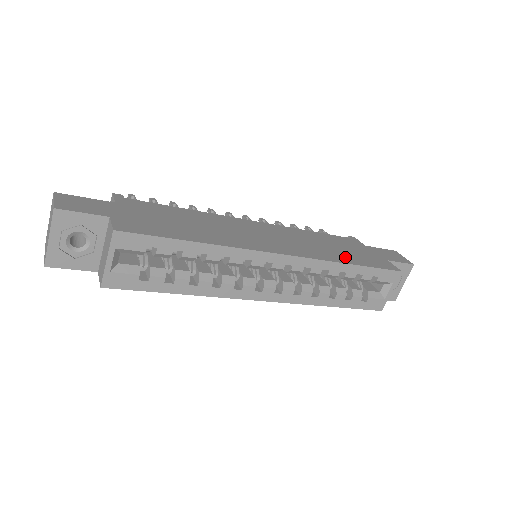
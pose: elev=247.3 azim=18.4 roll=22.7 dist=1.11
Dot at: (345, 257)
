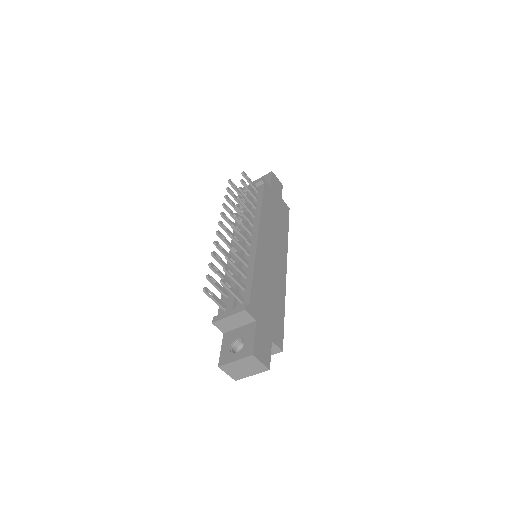
Dot at: (284, 227)
